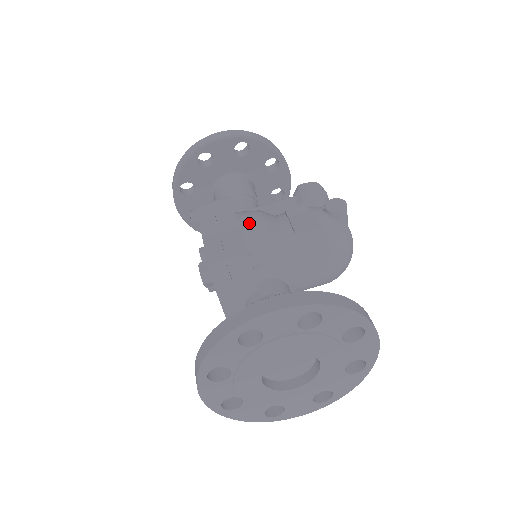
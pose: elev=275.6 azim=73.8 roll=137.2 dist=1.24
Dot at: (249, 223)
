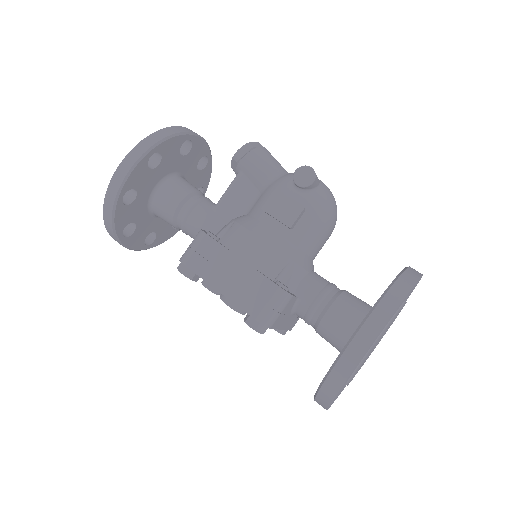
Dot at: (250, 252)
